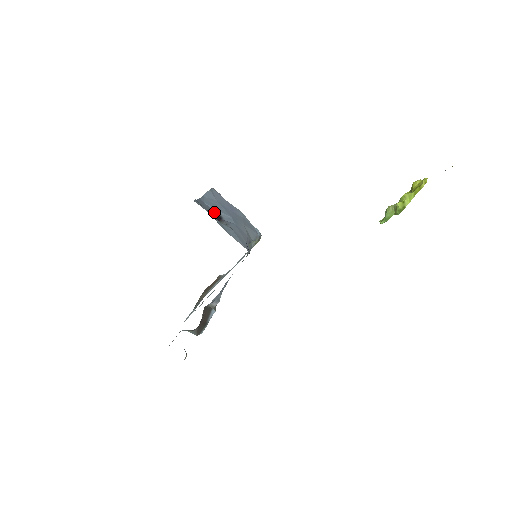
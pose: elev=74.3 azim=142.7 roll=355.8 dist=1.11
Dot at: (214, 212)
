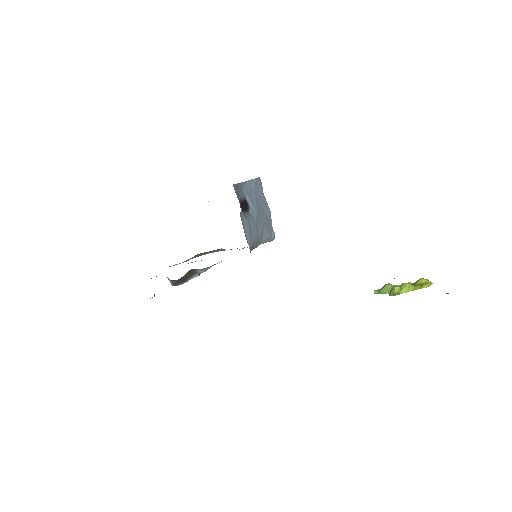
Dot at: (245, 201)
